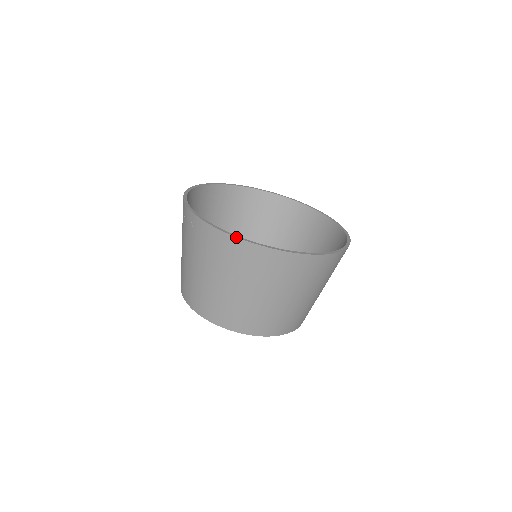
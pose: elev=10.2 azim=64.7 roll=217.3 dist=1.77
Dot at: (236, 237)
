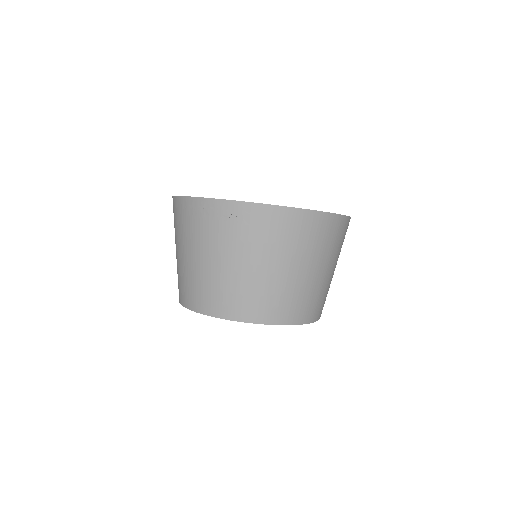
Dot at: (299, 208)
